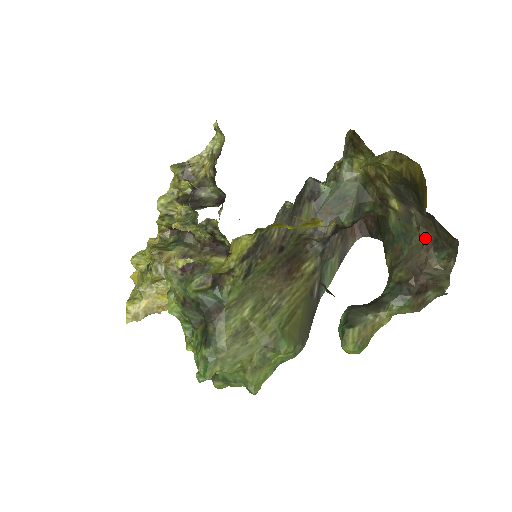
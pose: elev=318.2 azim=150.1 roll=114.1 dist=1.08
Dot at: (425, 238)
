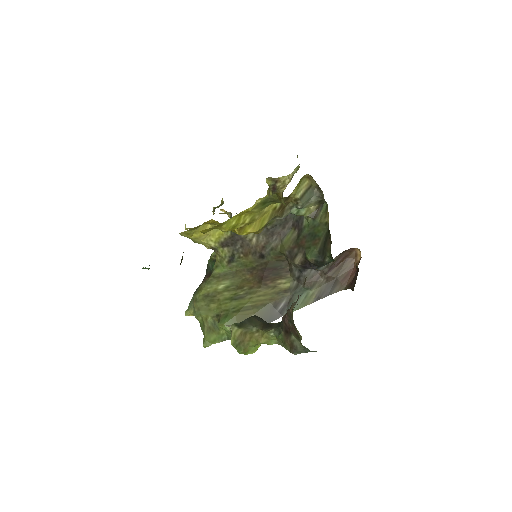
Dot at: occluded
